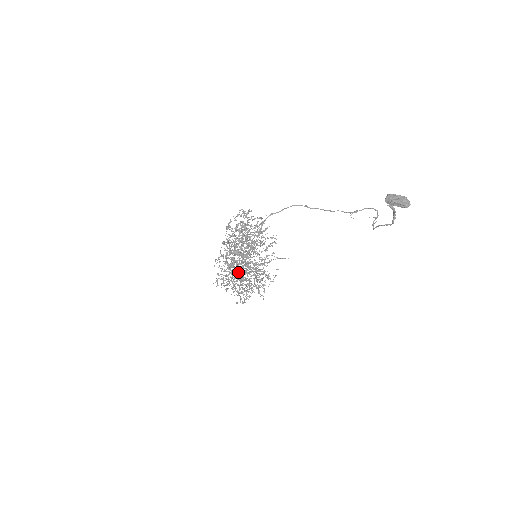
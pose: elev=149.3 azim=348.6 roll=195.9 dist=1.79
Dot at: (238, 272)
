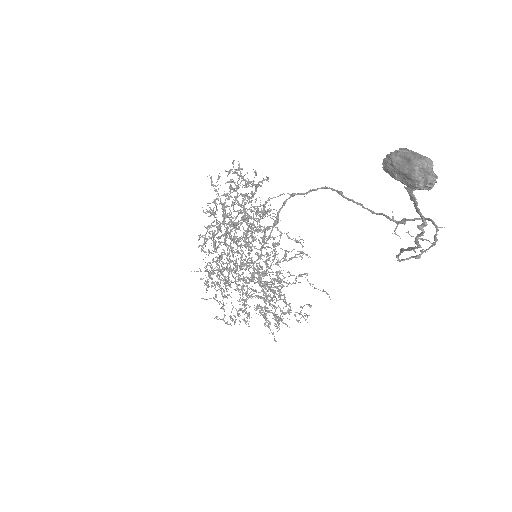
Dot at: (226, 270)
